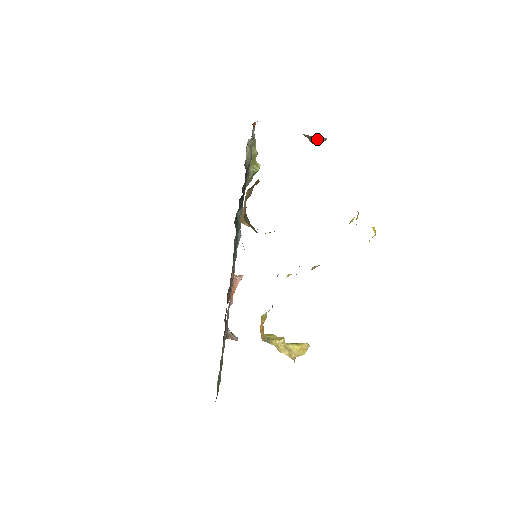
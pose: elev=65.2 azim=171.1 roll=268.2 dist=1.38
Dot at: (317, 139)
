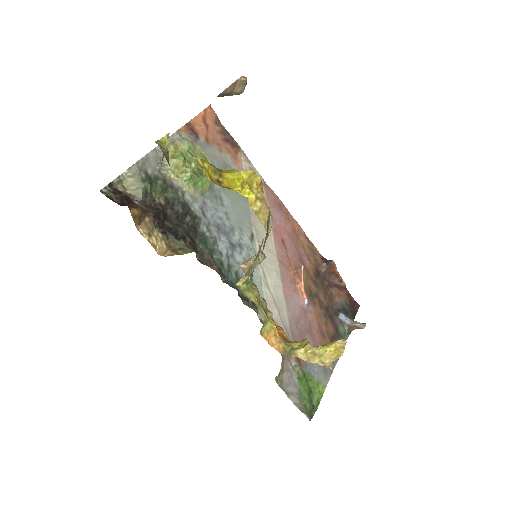
Dot at: (230, 90)
